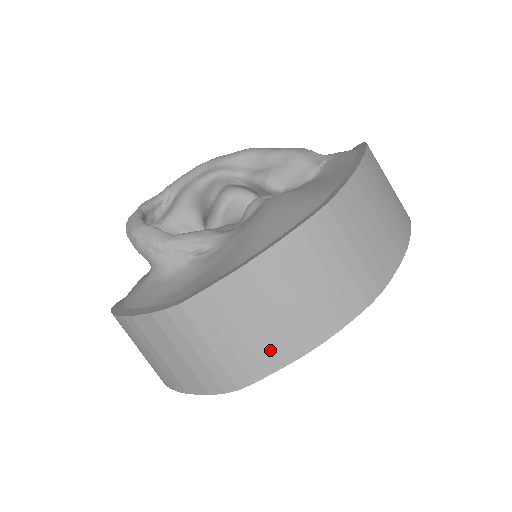
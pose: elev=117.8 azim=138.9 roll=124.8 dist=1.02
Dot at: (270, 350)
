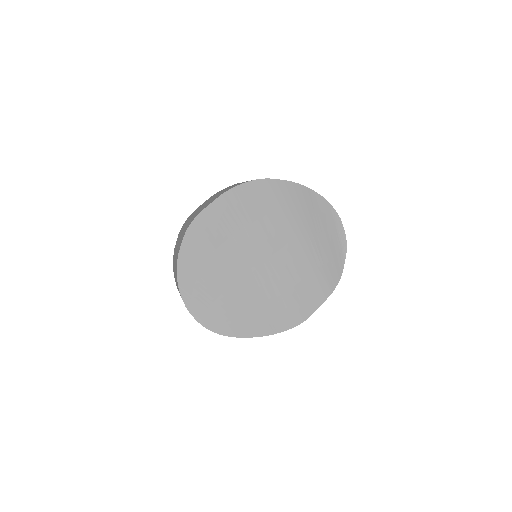
Dot at: occluded
